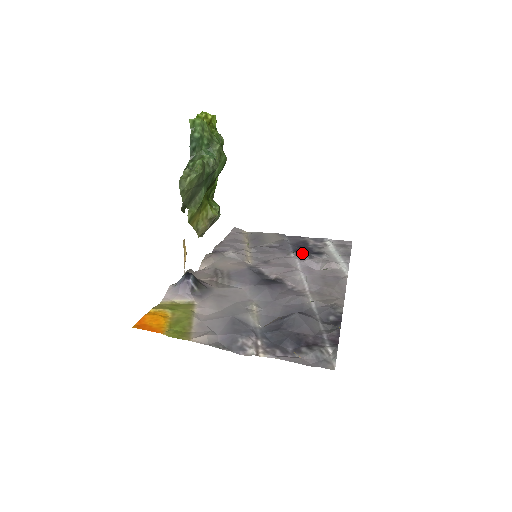
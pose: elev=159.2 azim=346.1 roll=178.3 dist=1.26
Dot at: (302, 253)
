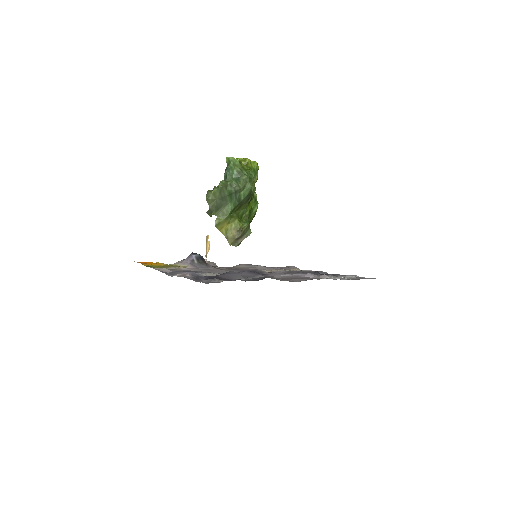
Dot at: (313, 273)
